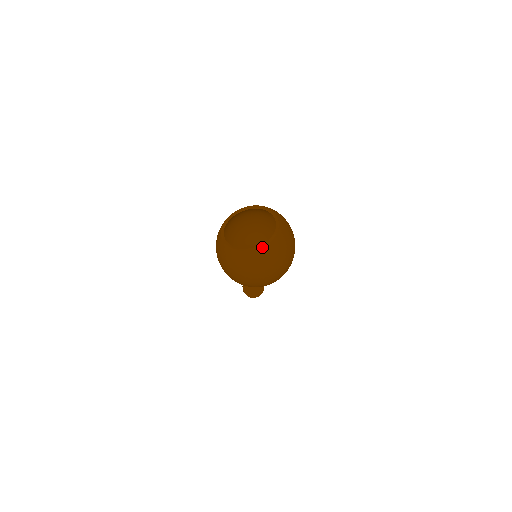
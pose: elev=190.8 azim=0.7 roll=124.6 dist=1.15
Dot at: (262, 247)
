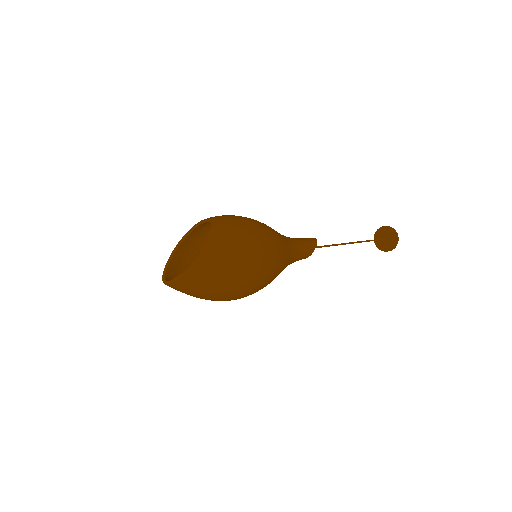
Dot at: (167, 284)
